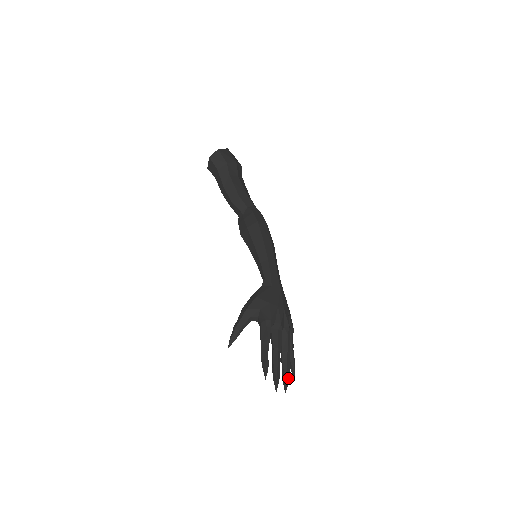
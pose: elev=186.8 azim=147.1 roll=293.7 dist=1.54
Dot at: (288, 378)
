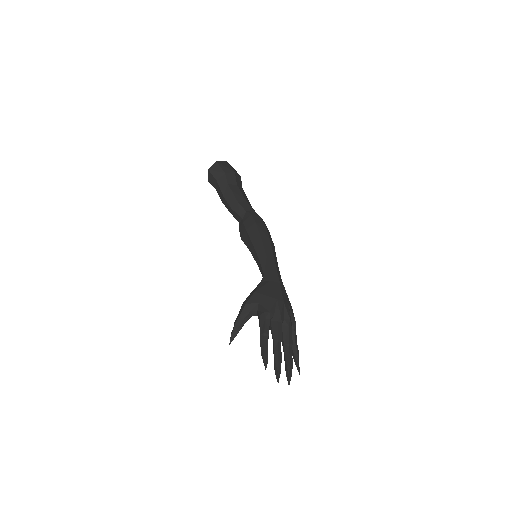
Dot at: (291, 370)
